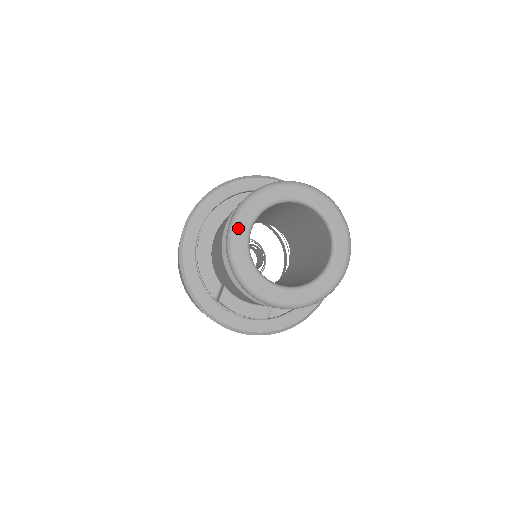
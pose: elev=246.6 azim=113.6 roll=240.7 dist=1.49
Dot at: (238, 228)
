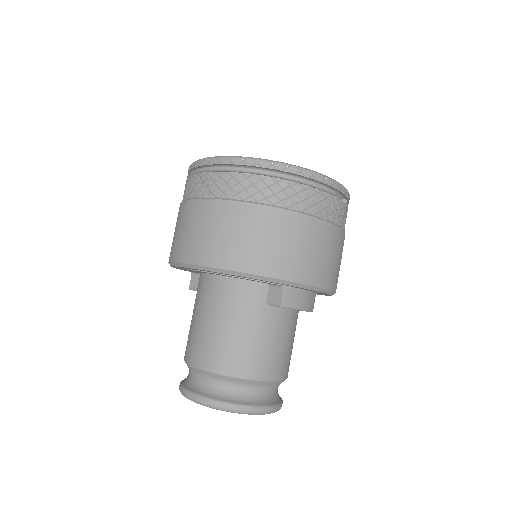
Dot at: occluded
